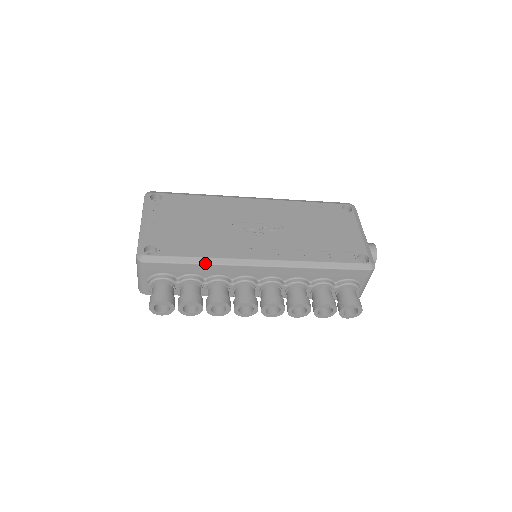
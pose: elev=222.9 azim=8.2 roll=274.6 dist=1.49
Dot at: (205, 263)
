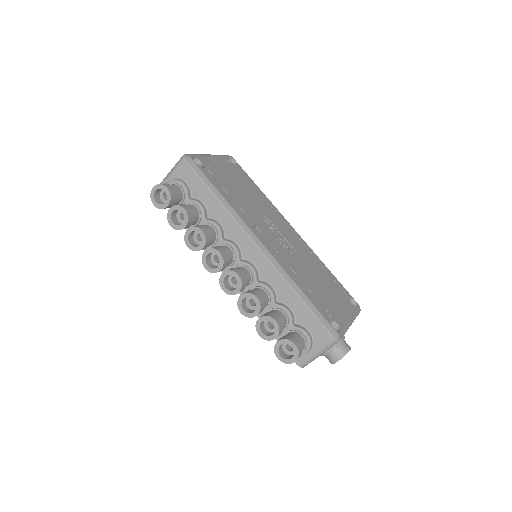
Dot at: (222, 202)
